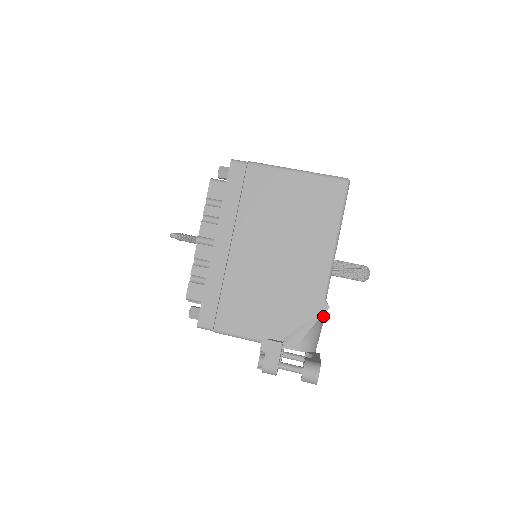
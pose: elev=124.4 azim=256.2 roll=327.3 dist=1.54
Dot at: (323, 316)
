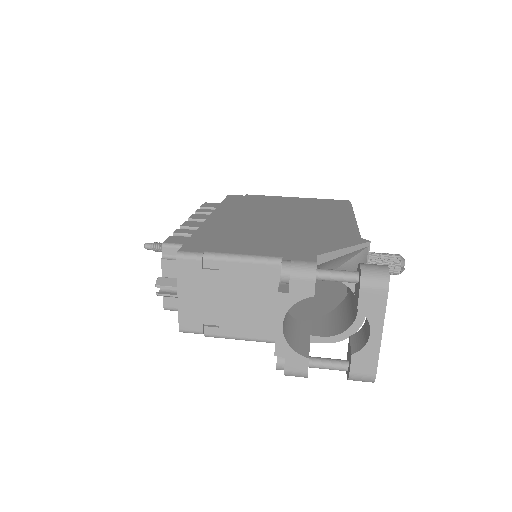
Dot at: occluded
